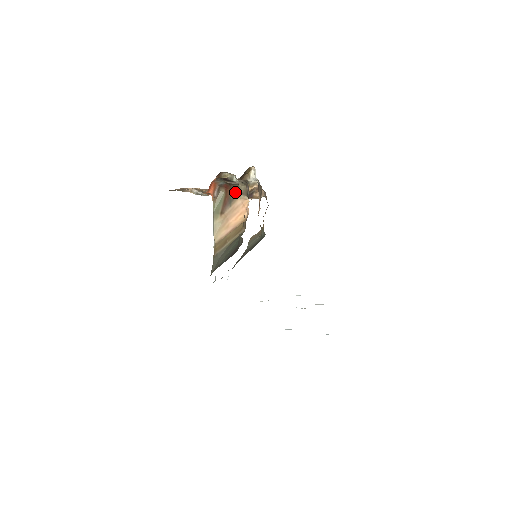
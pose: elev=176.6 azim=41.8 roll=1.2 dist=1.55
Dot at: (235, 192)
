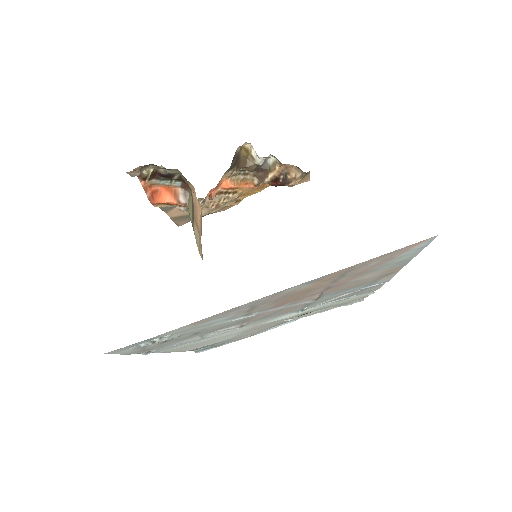
Dot at: (188, 185)
